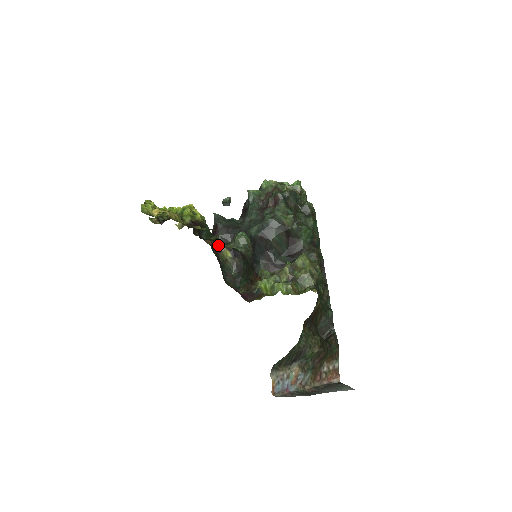
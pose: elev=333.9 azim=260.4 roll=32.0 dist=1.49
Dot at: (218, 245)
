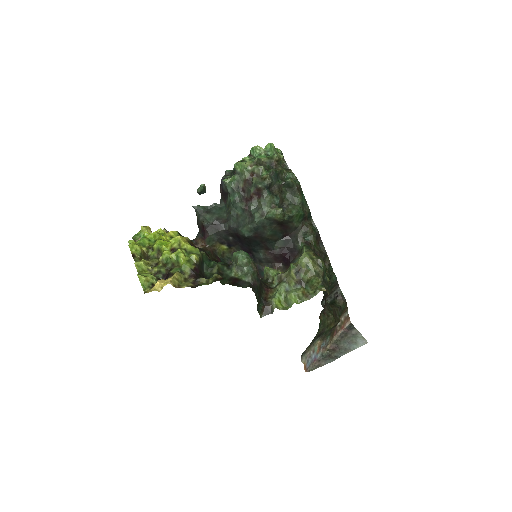
Dot at: (225, 282)
